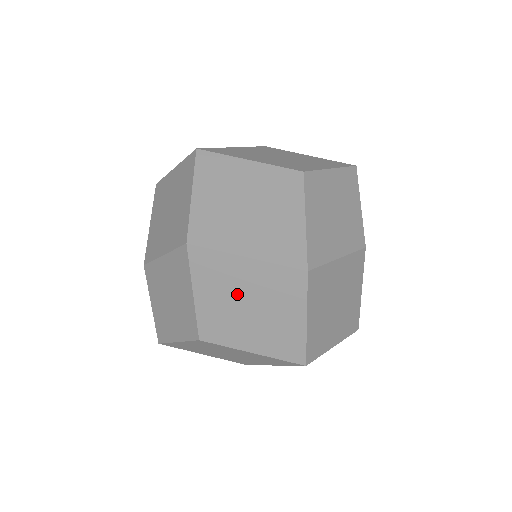
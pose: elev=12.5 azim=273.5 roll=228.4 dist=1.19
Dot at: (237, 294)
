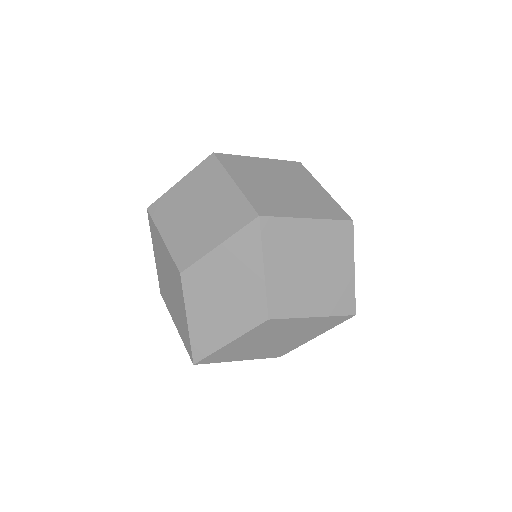
Dot at: (301, 258)
